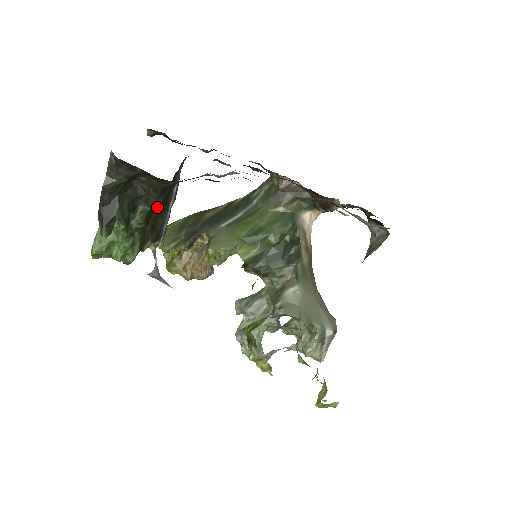
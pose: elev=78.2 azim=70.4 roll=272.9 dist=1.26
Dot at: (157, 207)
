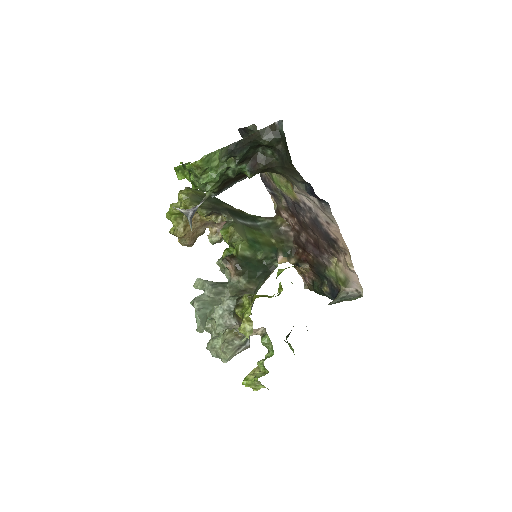
Dot at: (252, 174)
